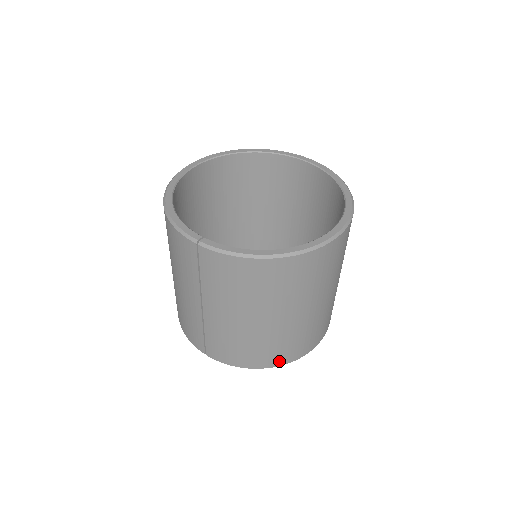
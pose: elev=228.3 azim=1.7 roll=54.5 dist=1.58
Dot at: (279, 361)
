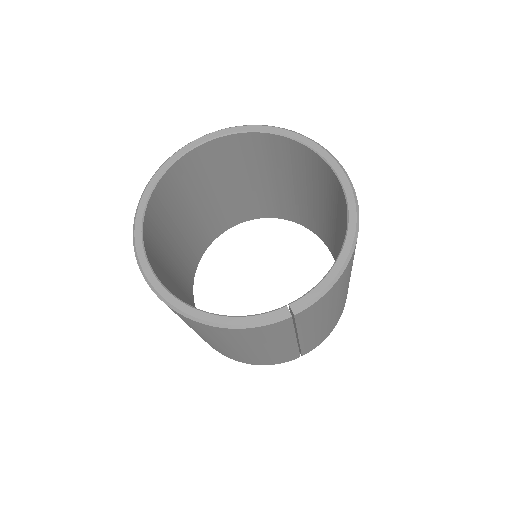
Dot at: occluded
